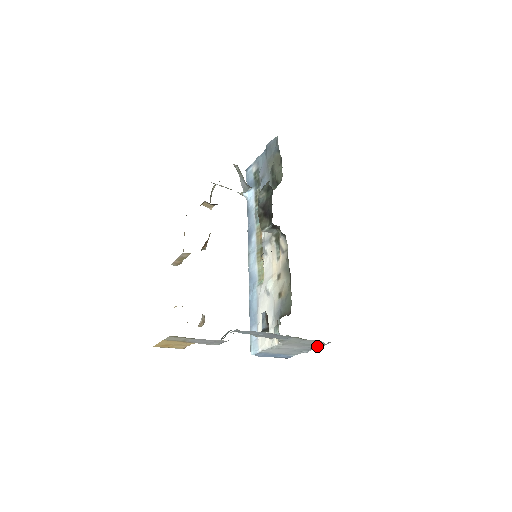
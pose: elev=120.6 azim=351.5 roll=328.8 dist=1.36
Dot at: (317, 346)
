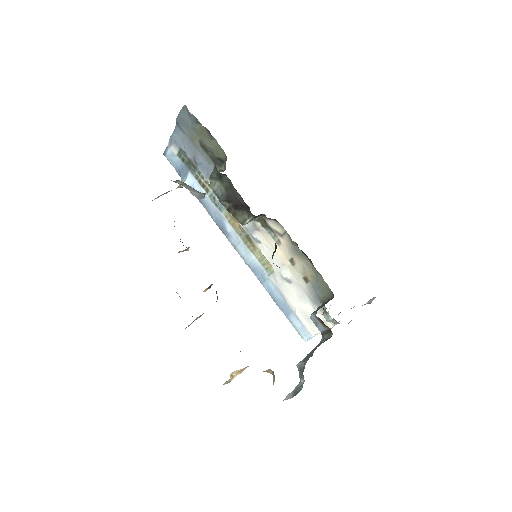
Dot at: (369, 302)
